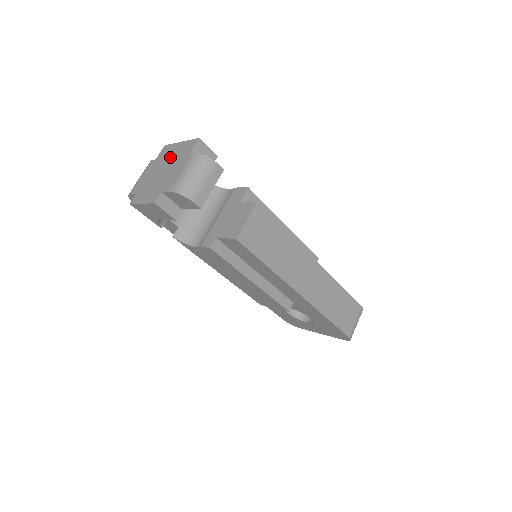
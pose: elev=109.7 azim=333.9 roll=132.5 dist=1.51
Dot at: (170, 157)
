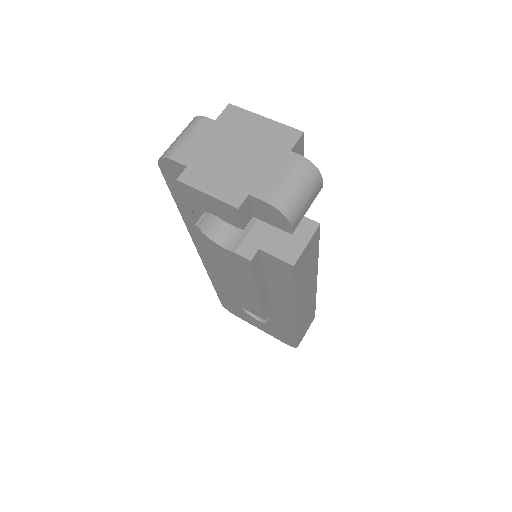
Dot at: (249, 135)
